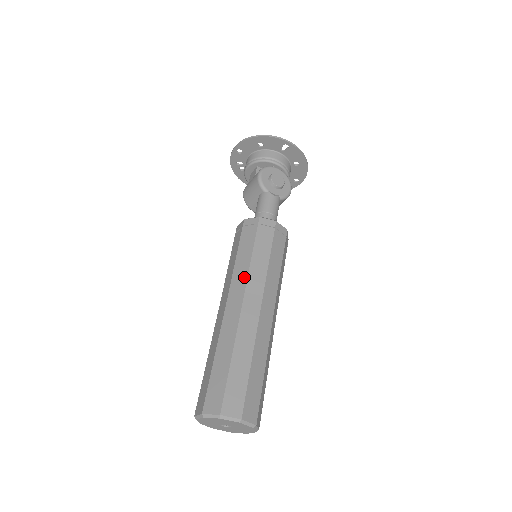
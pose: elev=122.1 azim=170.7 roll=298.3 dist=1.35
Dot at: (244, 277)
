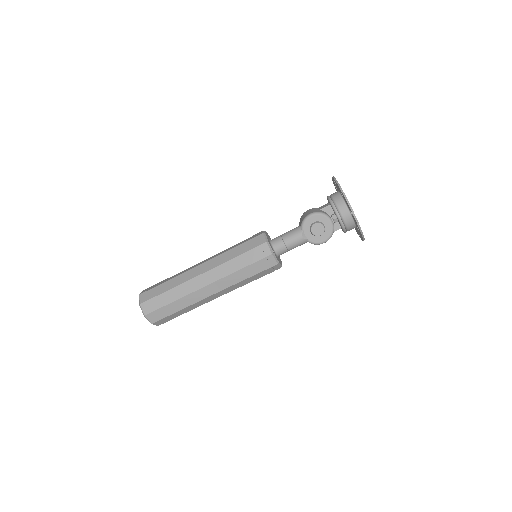
Dot at: (219, 263)
